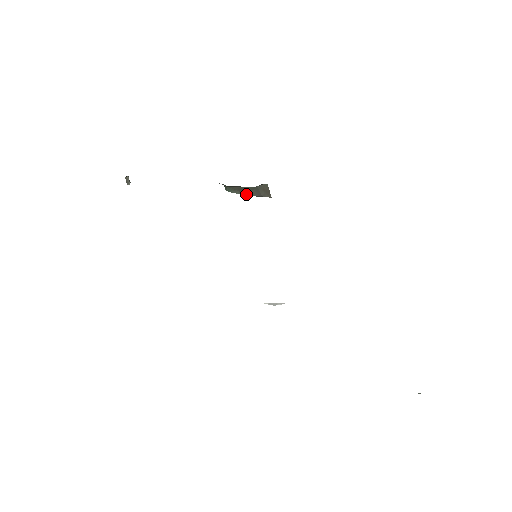
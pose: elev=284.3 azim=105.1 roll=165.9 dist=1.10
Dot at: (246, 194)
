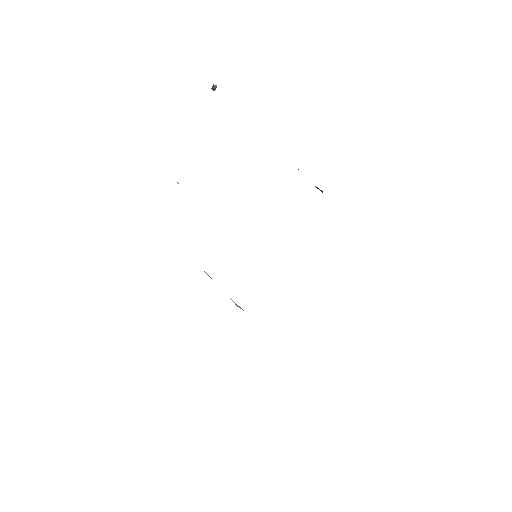
Dot at: occluded
